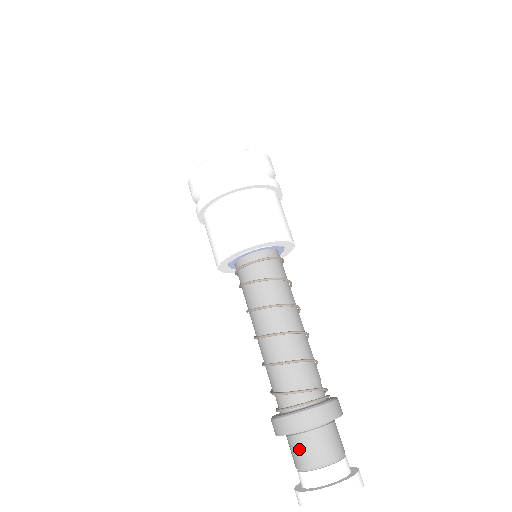
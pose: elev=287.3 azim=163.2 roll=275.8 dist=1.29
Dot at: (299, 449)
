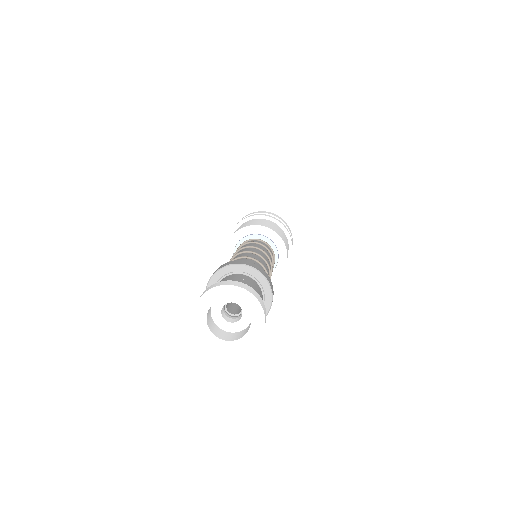
Dot at: (228, 278)
